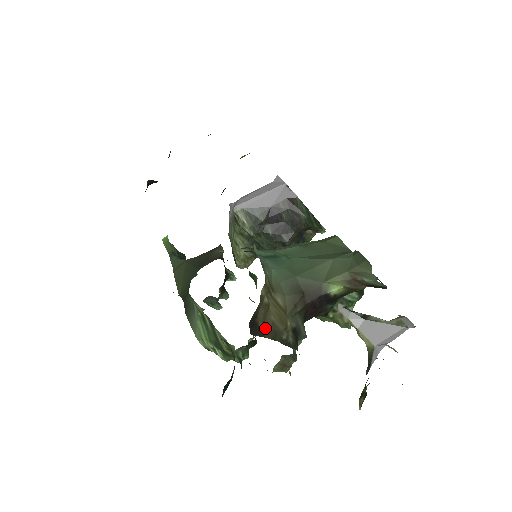
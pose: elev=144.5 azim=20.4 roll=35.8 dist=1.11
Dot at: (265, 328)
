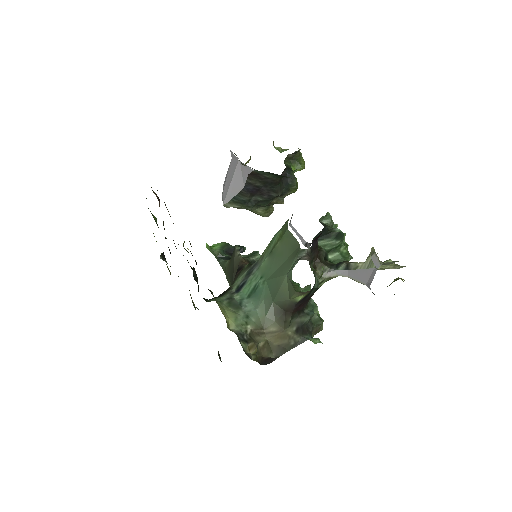
Dot at: (275, 353)
